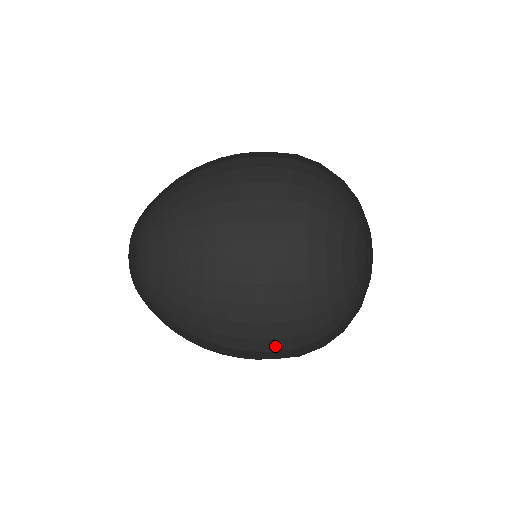
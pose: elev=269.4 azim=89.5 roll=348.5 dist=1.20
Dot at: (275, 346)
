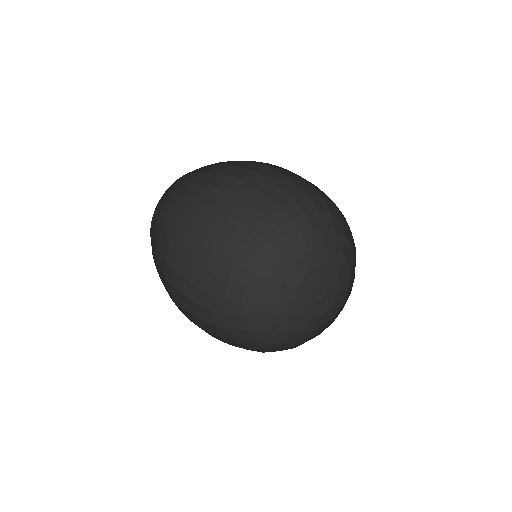
Dot at: (212, 304)
